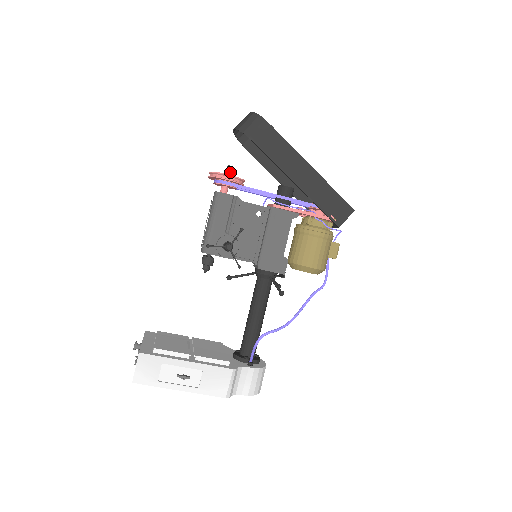
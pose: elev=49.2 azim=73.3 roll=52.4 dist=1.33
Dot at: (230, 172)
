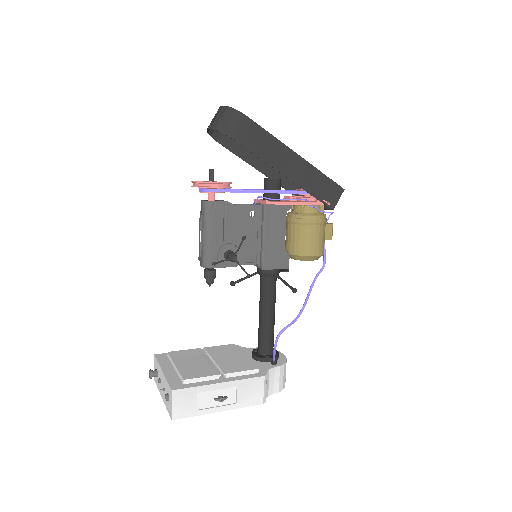
Dot at: occluded
